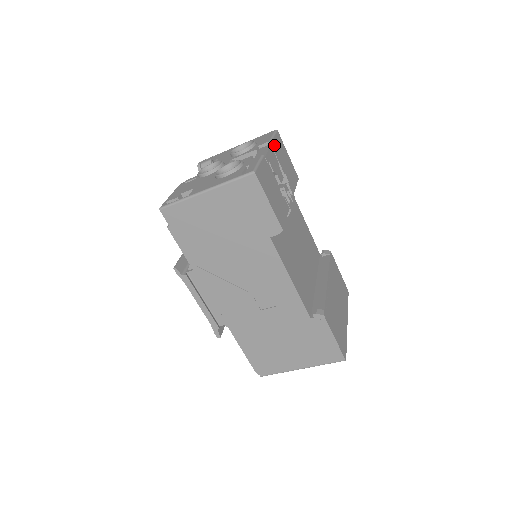
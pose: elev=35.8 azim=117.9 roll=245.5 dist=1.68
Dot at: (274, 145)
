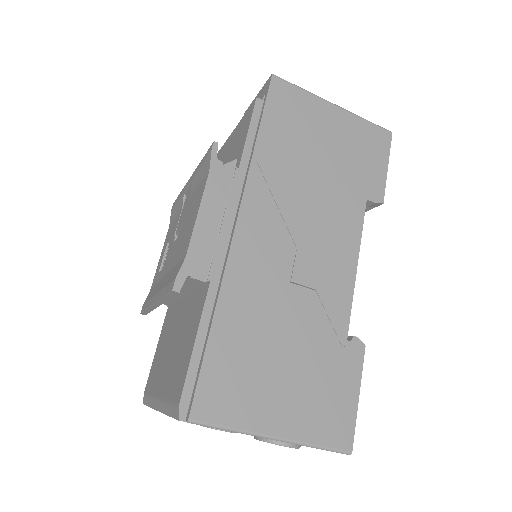
Dot at: occluded
